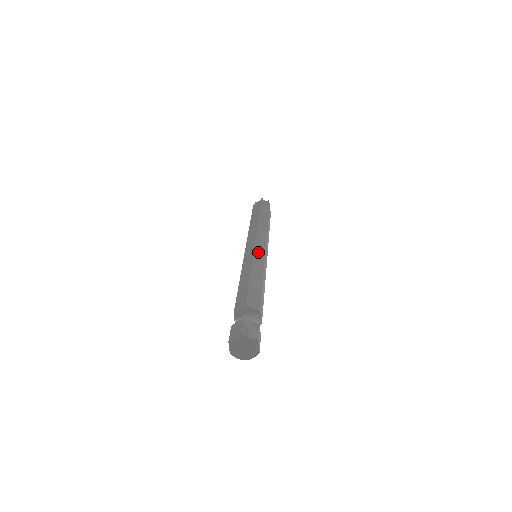
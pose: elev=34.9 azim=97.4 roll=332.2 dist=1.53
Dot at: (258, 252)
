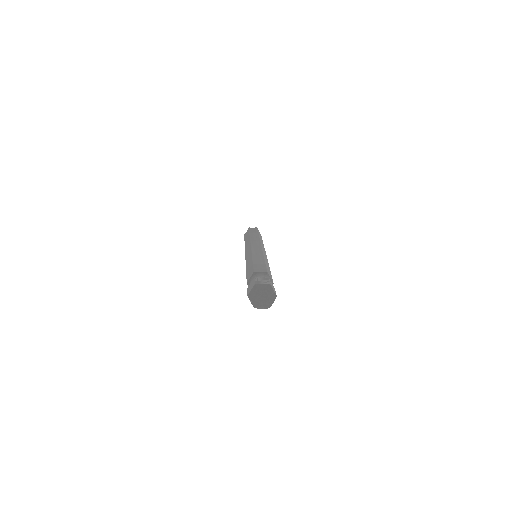
Dot at: (255, 249)
